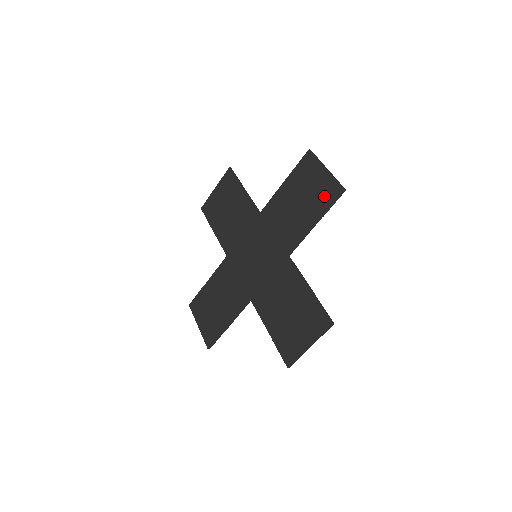
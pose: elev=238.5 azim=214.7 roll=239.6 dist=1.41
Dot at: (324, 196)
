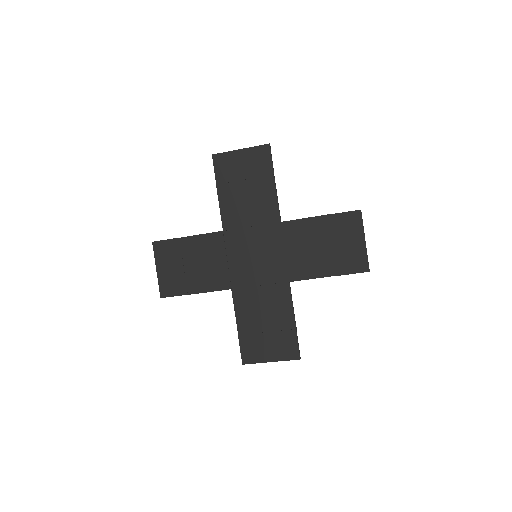
Dot at: (350, 262)
